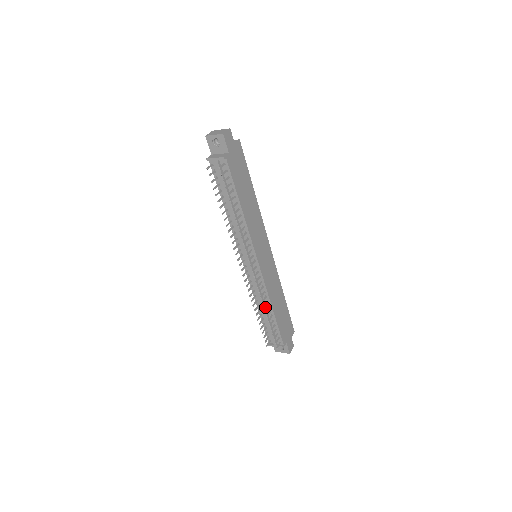
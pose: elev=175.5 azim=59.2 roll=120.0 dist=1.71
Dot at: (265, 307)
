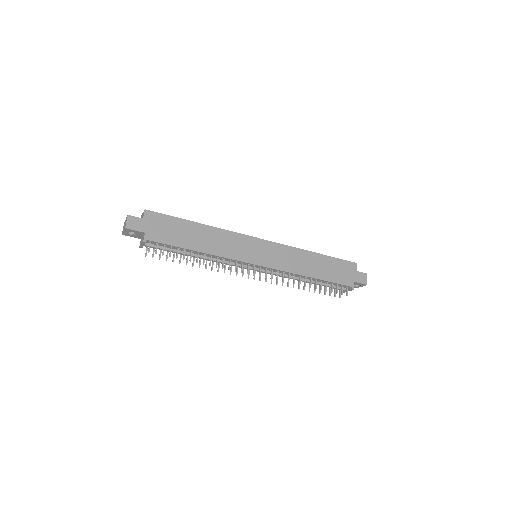
Dot at: (304, 279)
